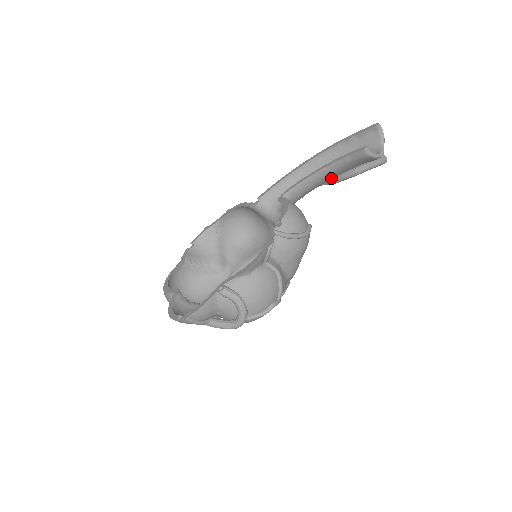
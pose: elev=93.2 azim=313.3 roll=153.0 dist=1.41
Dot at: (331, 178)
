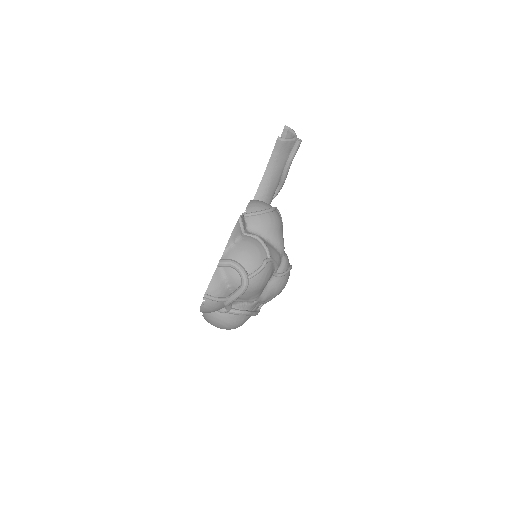
Dot at: (278, 176)
